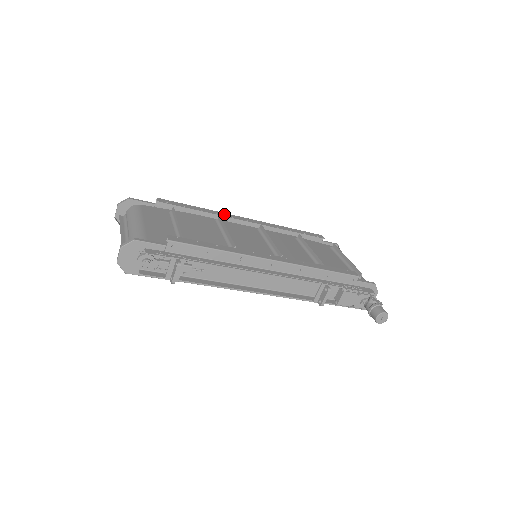
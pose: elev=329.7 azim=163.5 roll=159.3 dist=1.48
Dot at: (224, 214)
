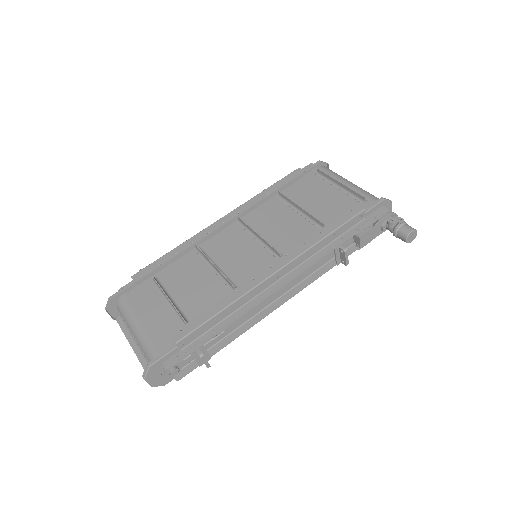
Dot at: (198, 236)
